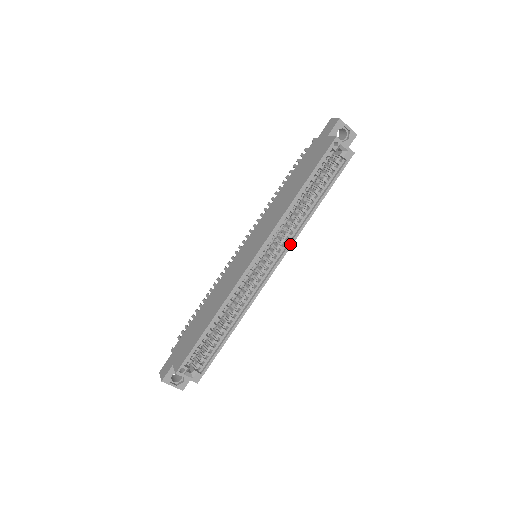
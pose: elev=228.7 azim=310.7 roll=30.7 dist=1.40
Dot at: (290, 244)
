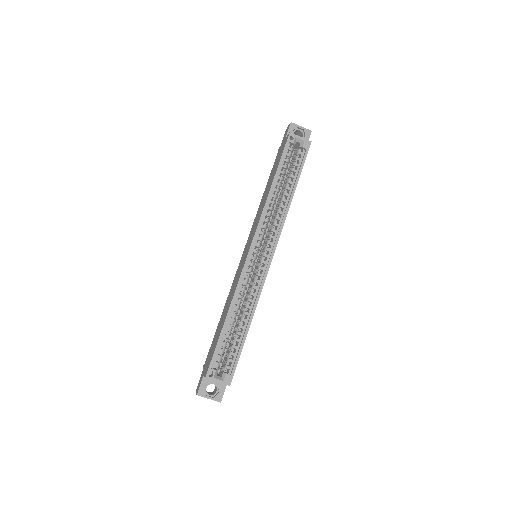
Dot at: (279, 231)
